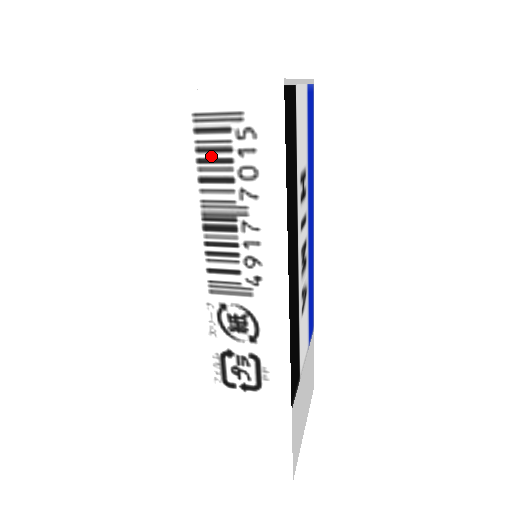
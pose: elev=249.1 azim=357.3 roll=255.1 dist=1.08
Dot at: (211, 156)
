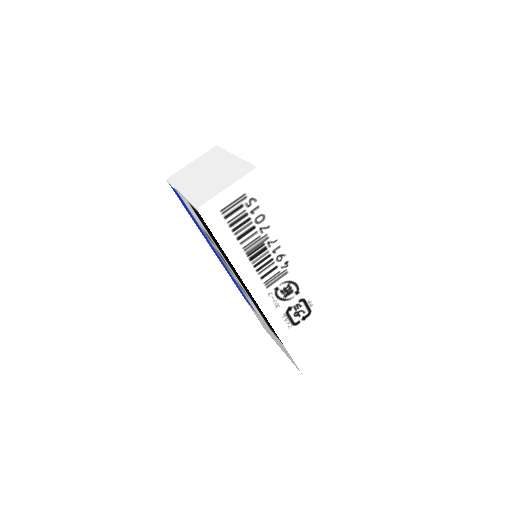
Dot at: (238, 224)
